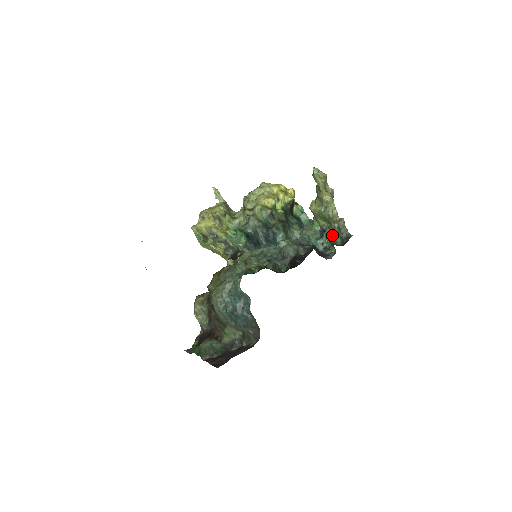
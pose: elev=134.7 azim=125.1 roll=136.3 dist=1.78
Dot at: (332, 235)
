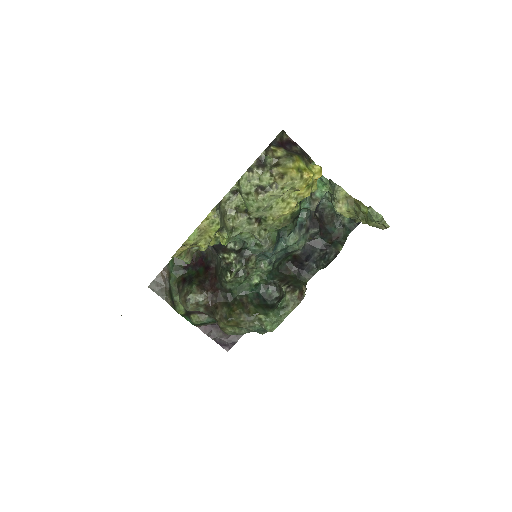
Dot at: occluded
